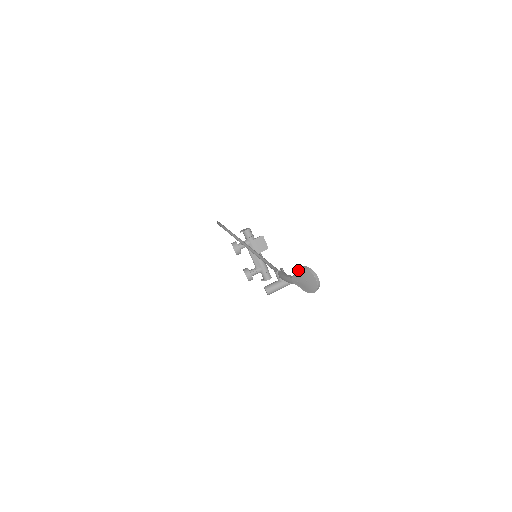
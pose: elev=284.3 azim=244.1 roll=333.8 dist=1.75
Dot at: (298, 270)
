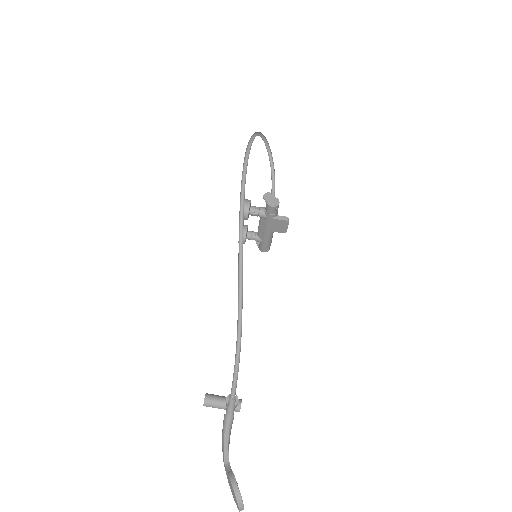
Dot at: (231, 484)
